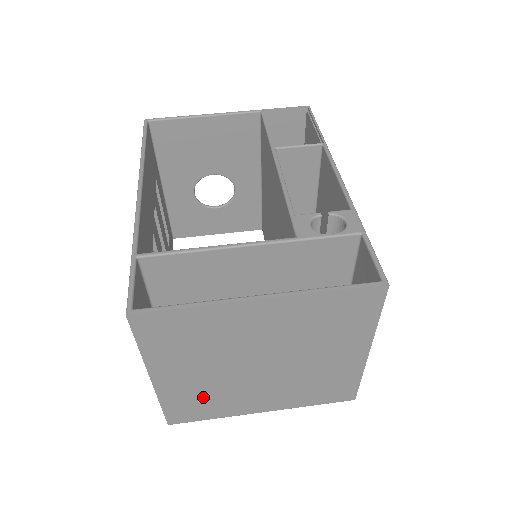
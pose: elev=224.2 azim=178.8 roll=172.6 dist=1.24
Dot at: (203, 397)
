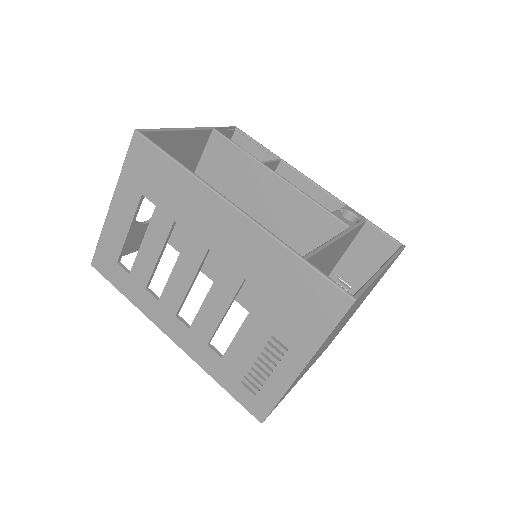
Dot at: occluded
